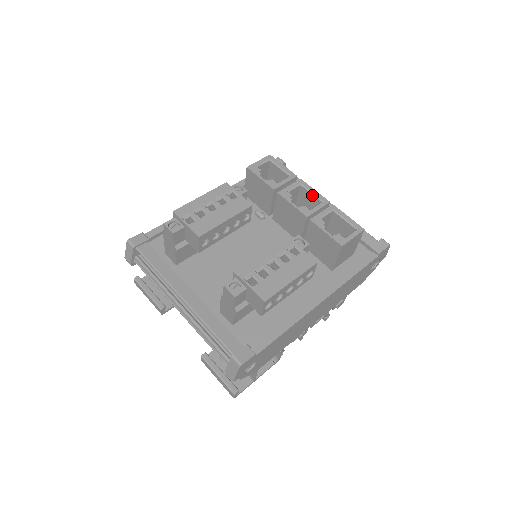
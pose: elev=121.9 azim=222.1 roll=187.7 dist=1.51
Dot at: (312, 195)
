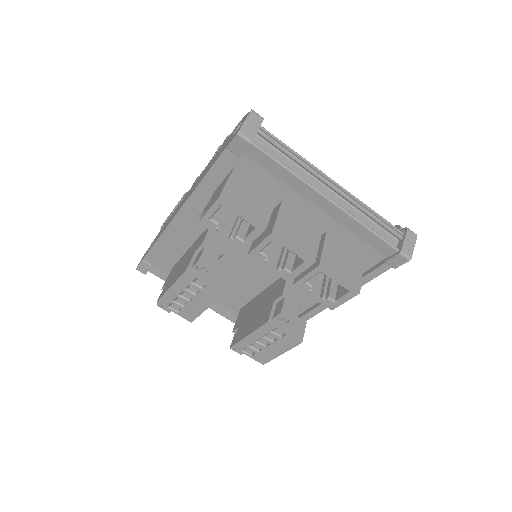
Dot at: occluded
